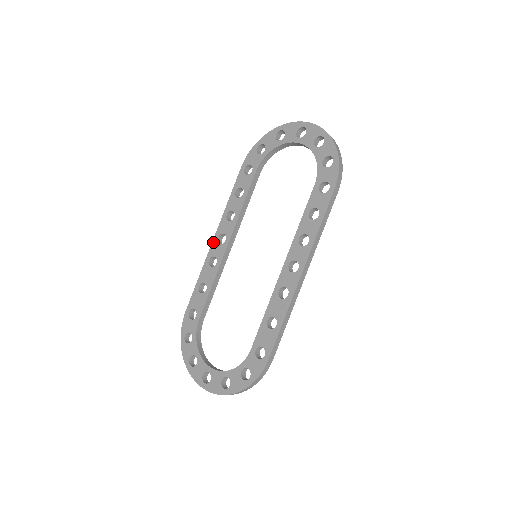
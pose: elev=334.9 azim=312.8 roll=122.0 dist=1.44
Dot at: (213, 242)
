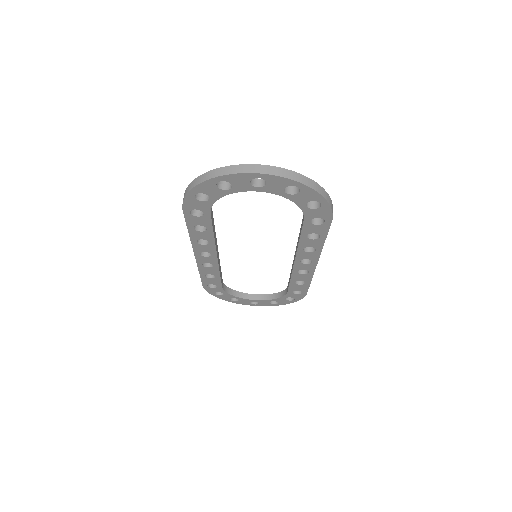
Dot at: (196, 257)
